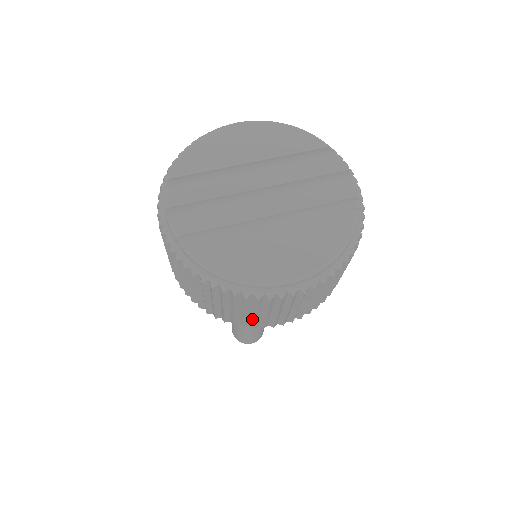
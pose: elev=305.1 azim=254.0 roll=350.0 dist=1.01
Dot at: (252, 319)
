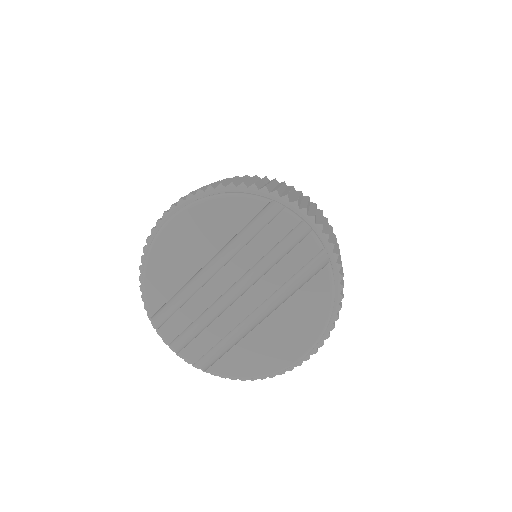
Dot at: occluded
